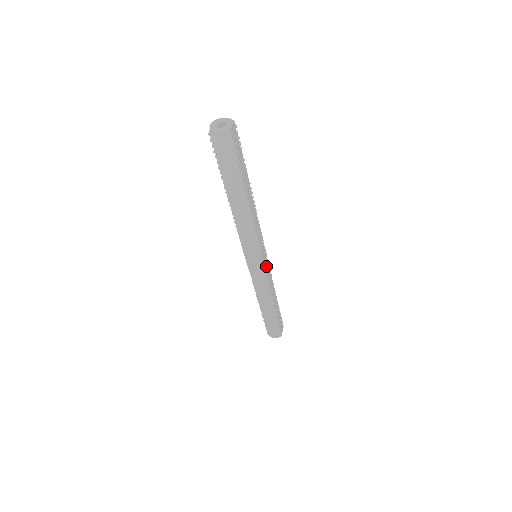
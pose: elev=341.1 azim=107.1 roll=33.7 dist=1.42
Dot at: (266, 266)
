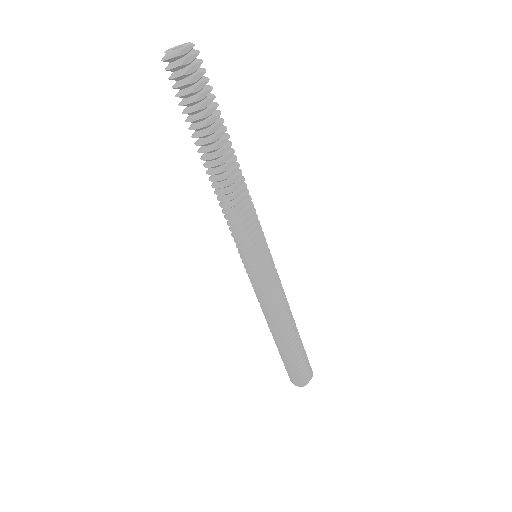
Dot at: (268, 274)
